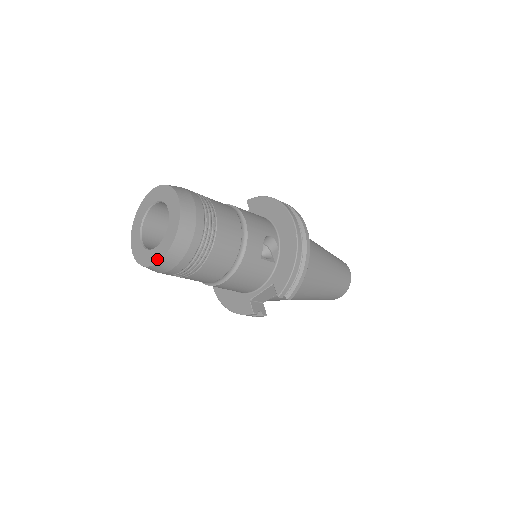
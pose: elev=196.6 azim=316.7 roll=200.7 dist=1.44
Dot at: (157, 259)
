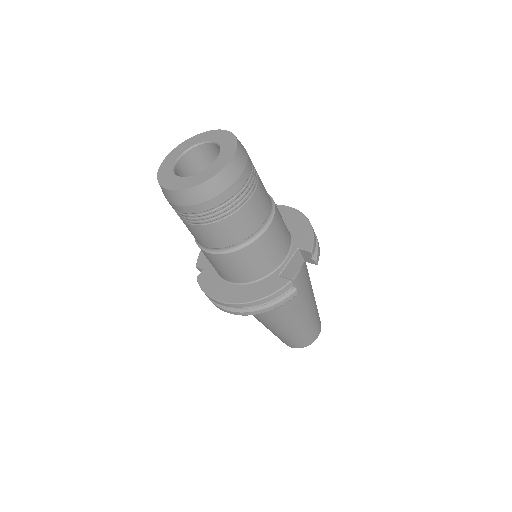
Dot at: (222, 165)
